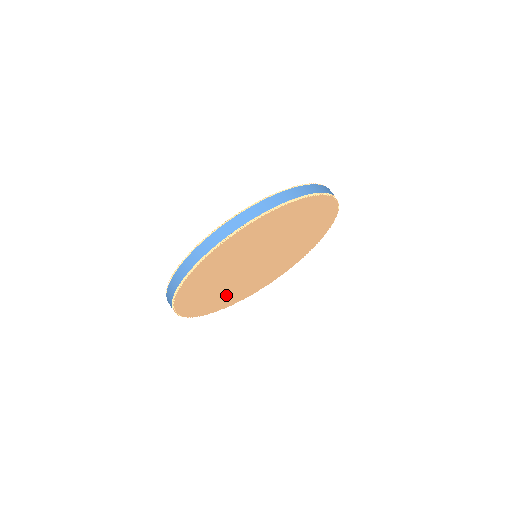
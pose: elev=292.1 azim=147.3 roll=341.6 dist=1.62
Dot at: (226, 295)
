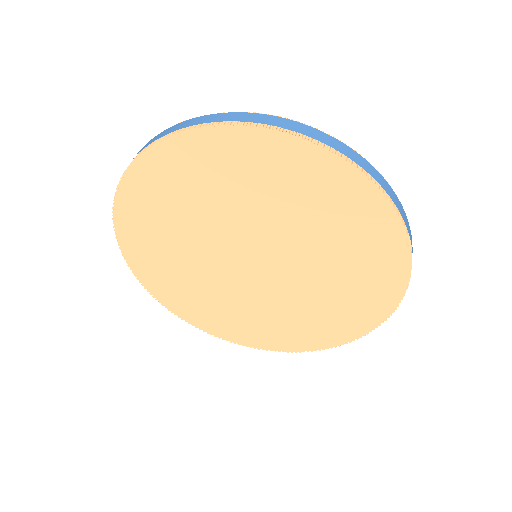
Dot at: (166, 243)
